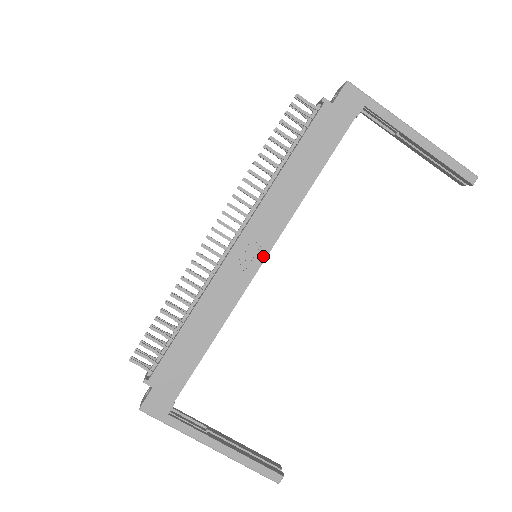
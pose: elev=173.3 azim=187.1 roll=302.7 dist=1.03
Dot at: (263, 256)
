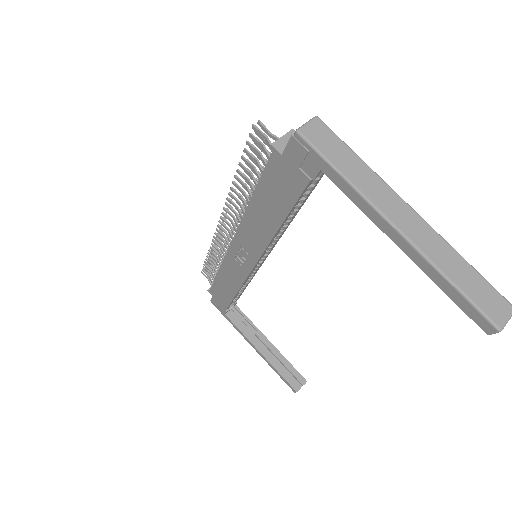
Dot at: (252, 264)
